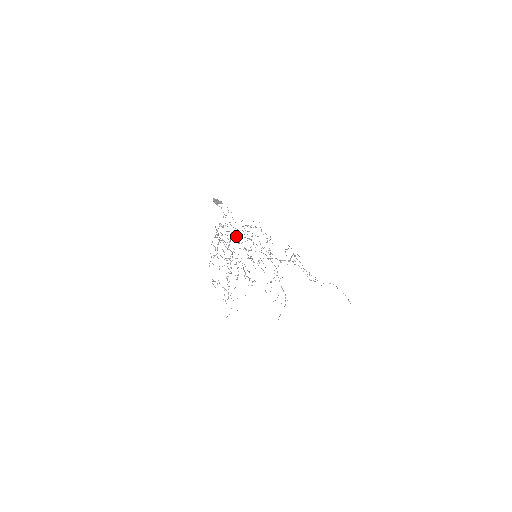
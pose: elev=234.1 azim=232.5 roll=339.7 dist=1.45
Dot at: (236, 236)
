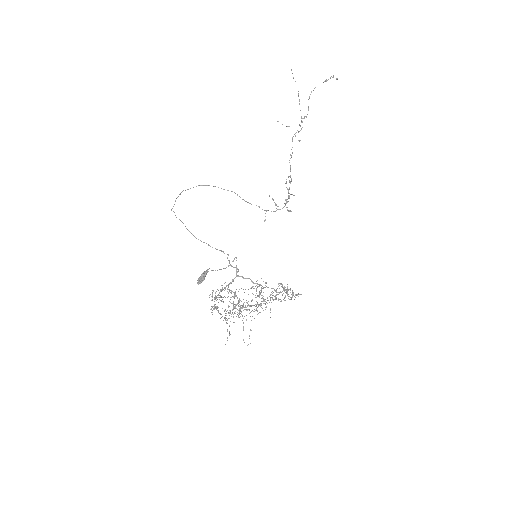
Dot at: occluded
